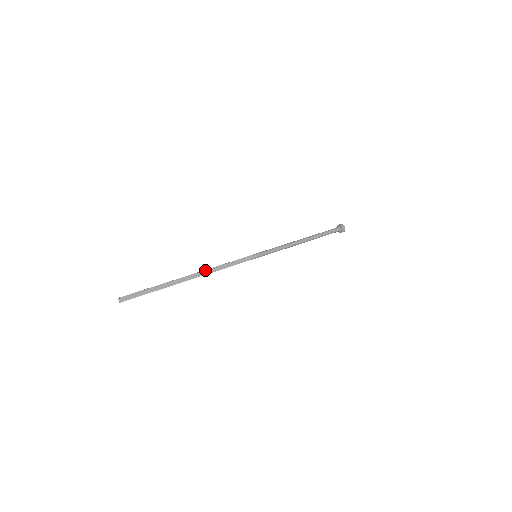
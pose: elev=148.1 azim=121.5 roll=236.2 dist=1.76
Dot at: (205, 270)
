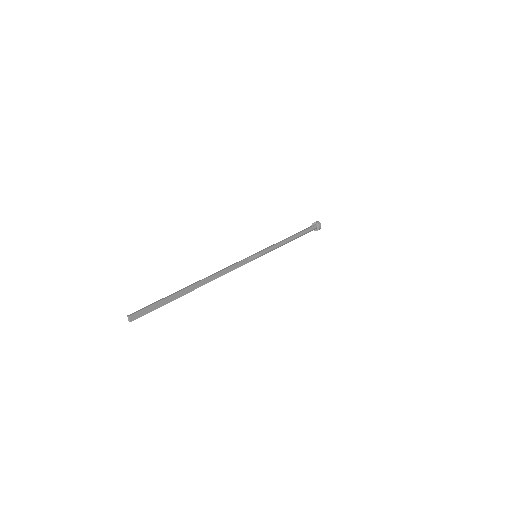
Dot at: (214, 274)
